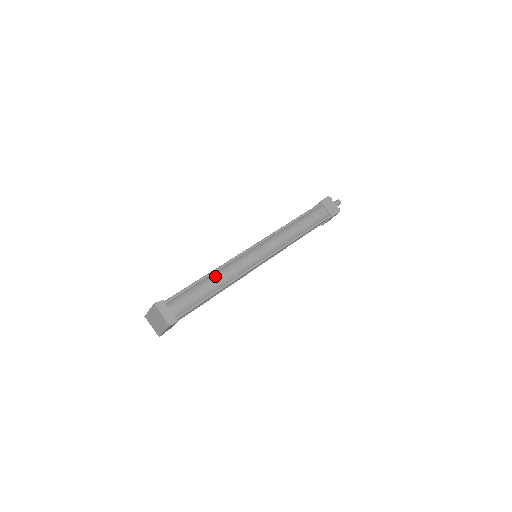
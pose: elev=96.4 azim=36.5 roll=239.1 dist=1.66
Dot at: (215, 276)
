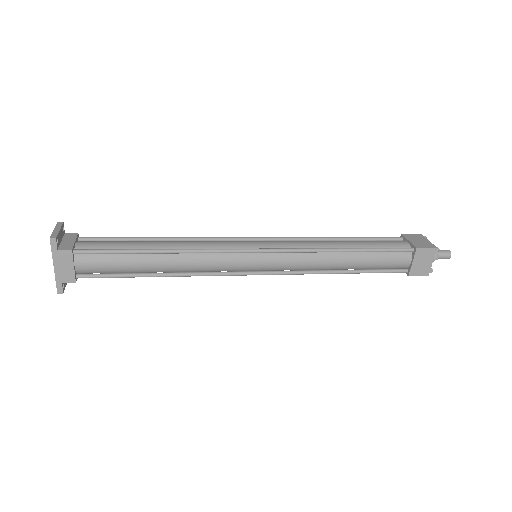
Dot at: (169, 241)
